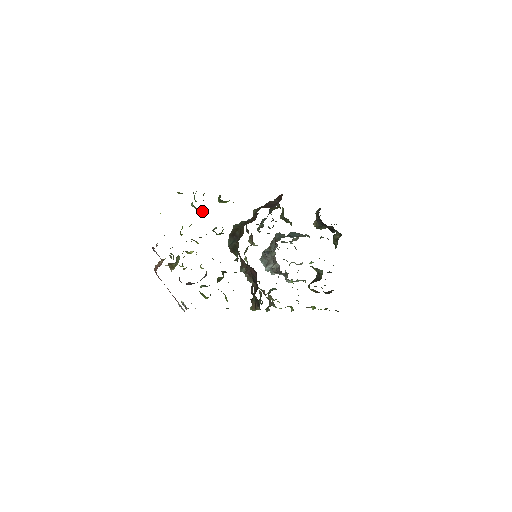
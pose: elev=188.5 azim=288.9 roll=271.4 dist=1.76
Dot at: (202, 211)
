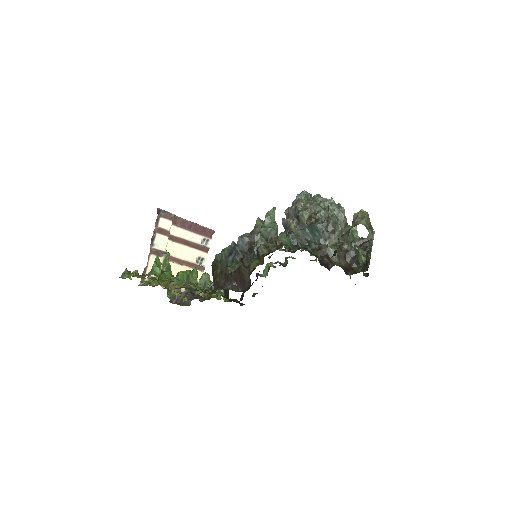
Dot at: occluded
